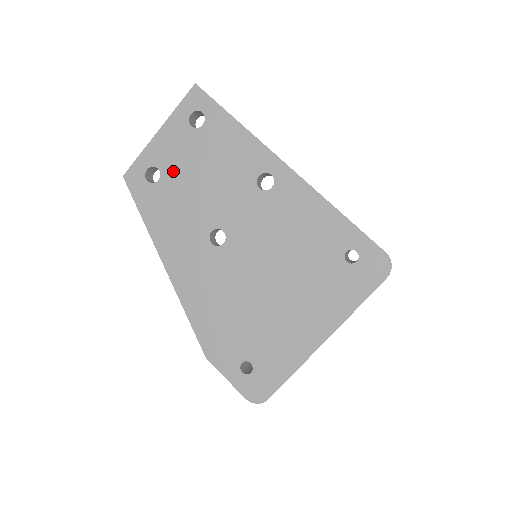
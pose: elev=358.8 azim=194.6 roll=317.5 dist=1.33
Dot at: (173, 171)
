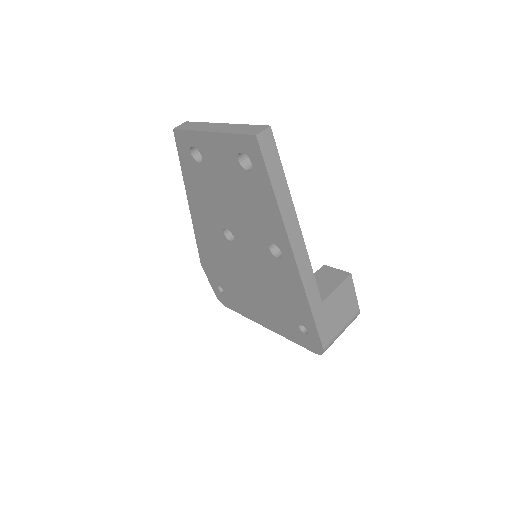
Dot at: (212, 170)
